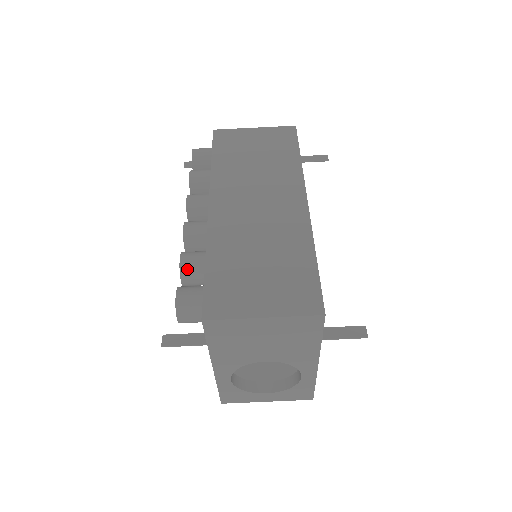
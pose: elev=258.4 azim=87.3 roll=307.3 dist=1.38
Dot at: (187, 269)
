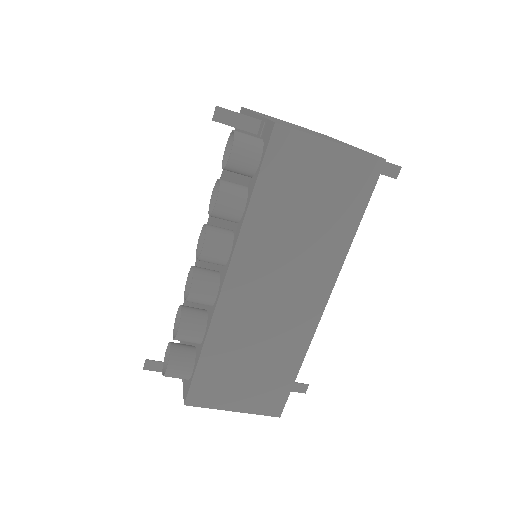
Dot at: (182, 340)
